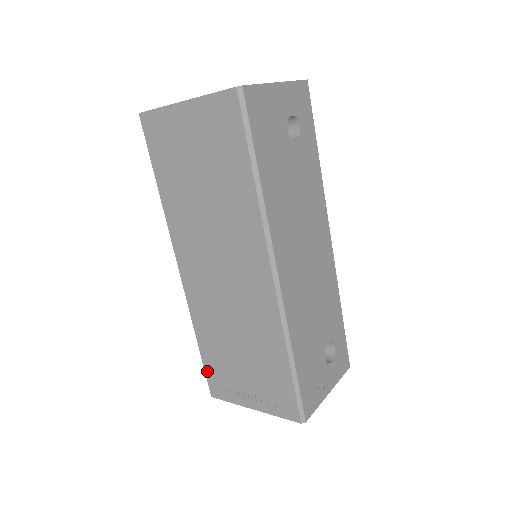
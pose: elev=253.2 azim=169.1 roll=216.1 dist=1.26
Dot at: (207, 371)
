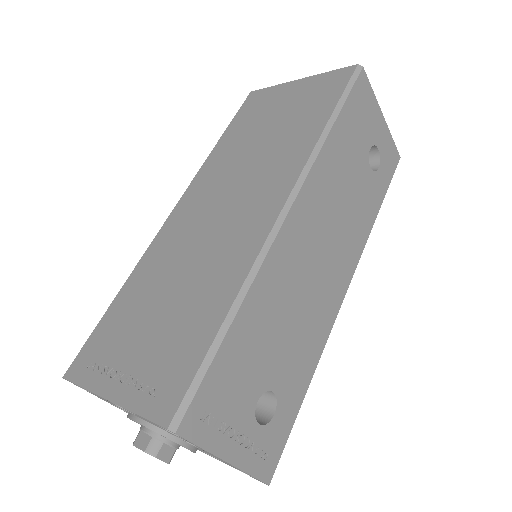
Dot at: (94, 335)
